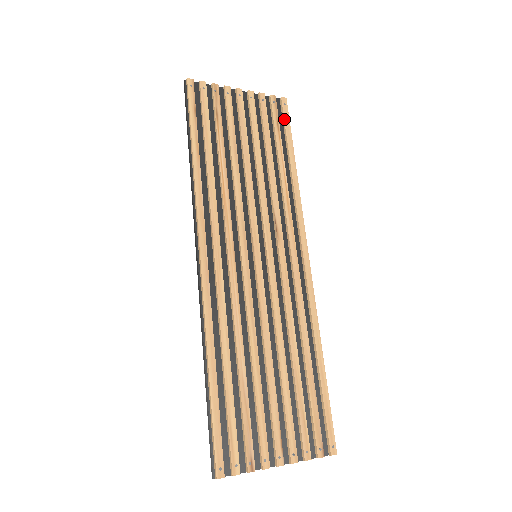
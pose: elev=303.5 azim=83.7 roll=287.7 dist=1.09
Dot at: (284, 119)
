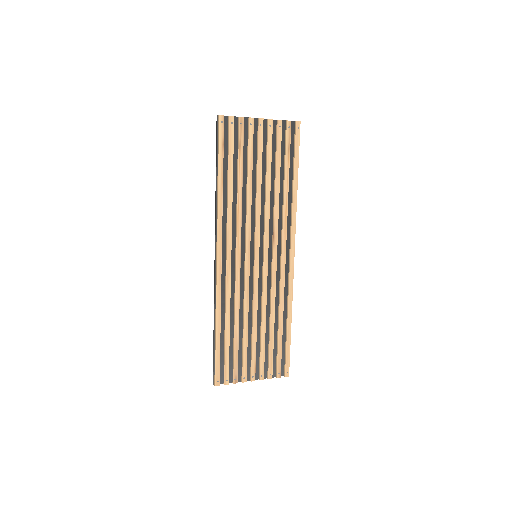
Dot at: (295, 142)
